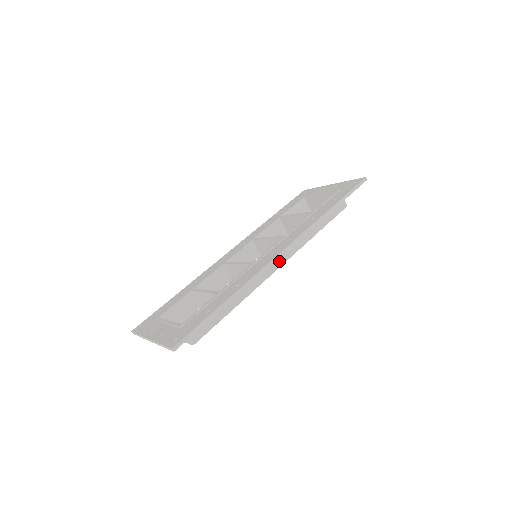
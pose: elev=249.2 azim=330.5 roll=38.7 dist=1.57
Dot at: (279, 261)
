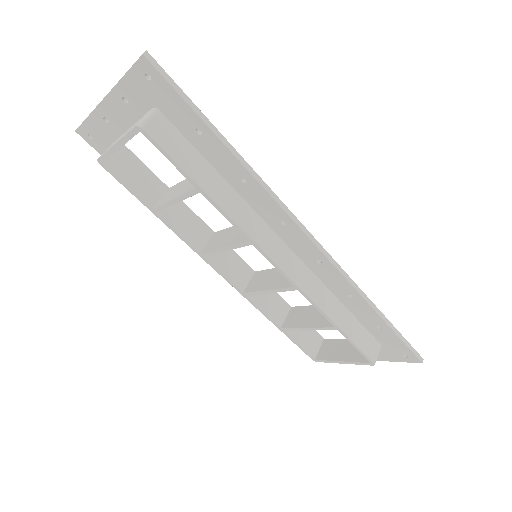
Dot at: (283, 262)
